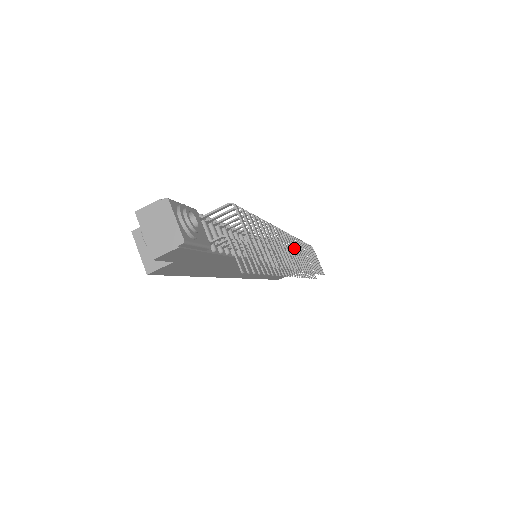
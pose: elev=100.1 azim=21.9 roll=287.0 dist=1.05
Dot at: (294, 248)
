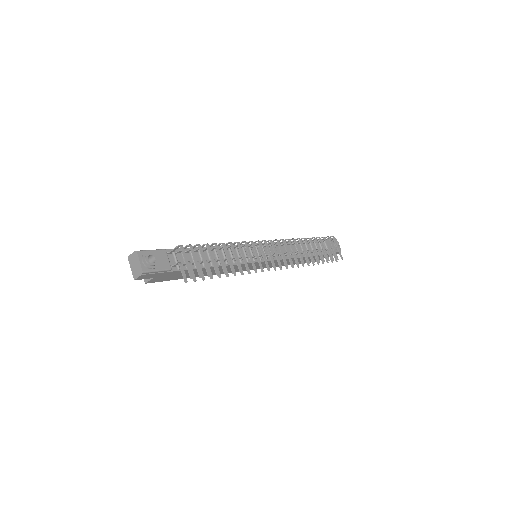
Dot at: (275, 251)
